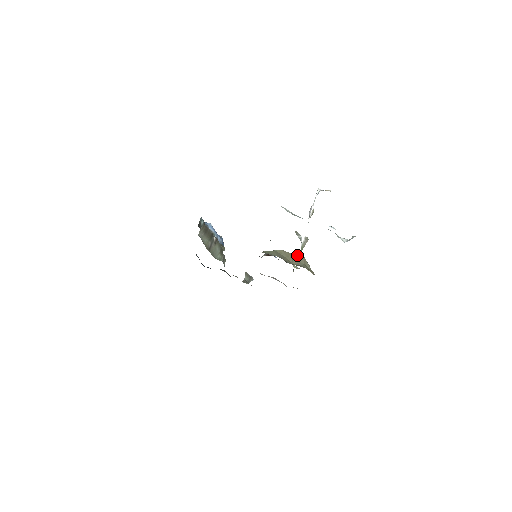
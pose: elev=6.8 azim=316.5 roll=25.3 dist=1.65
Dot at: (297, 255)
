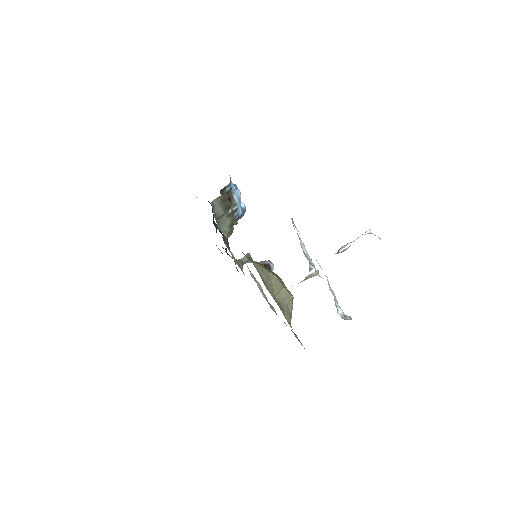
Dot at: (287, 290)
